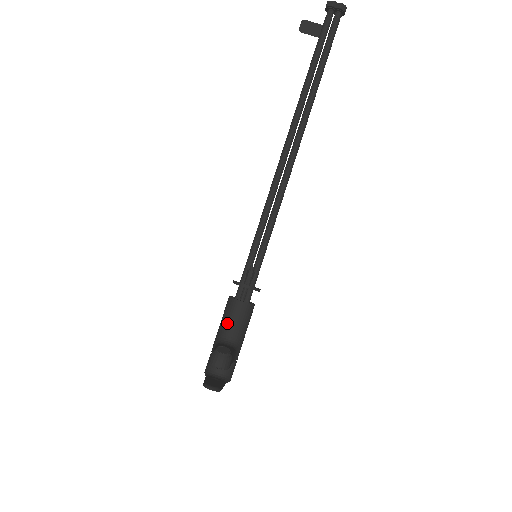
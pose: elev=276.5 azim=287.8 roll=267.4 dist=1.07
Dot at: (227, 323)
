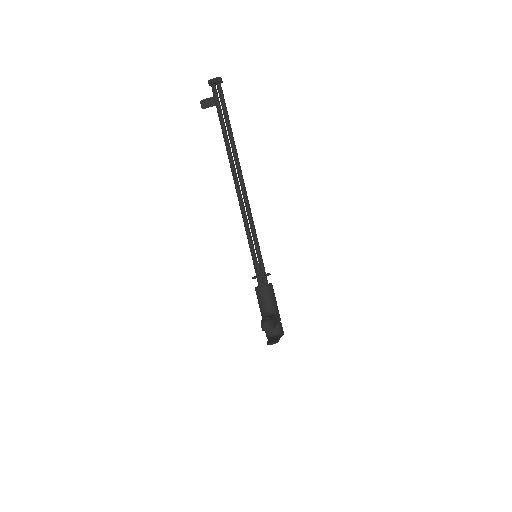
Dot at: (262, 304)
